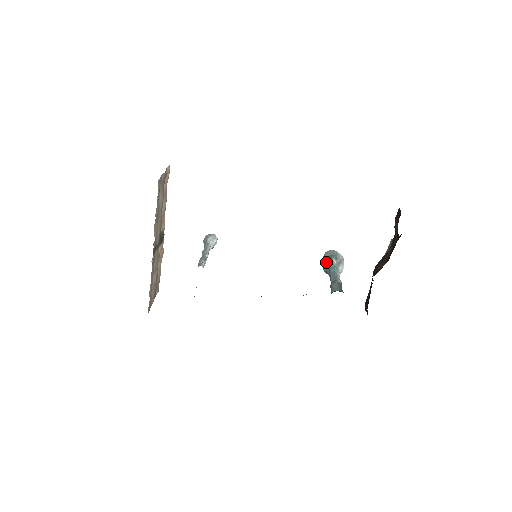
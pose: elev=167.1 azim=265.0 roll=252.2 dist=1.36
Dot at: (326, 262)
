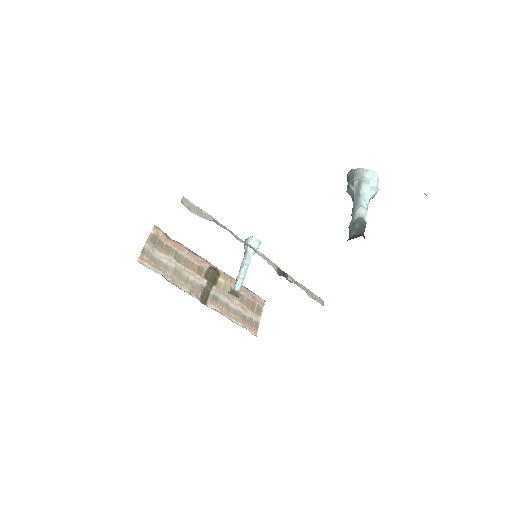
Dot at: occluded
